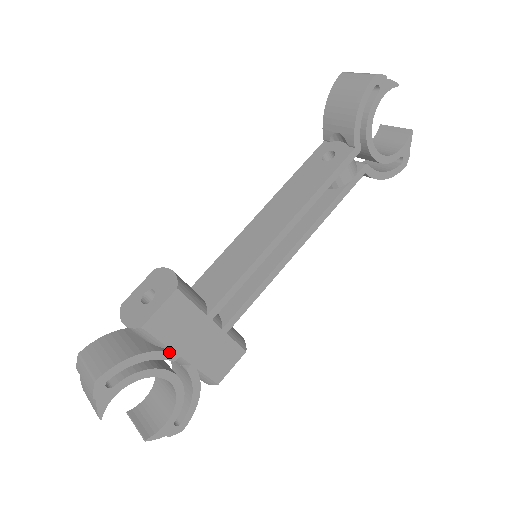
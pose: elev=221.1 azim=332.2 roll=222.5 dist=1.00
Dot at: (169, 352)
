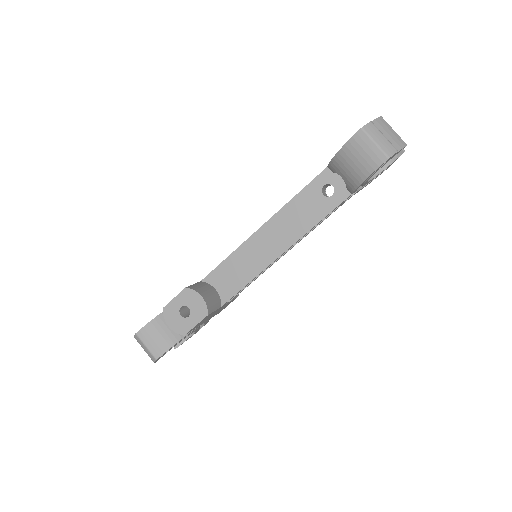
Dot at: (196, 328)
